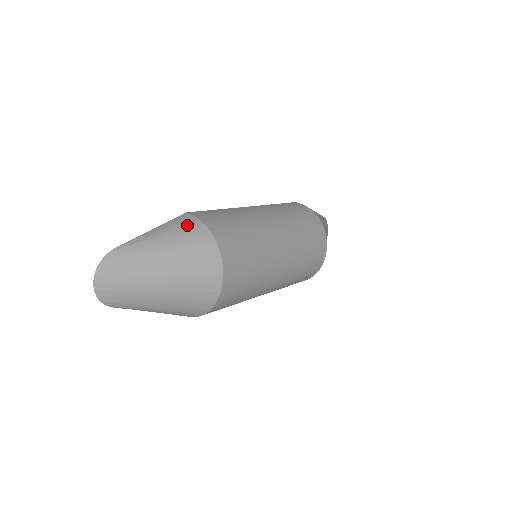
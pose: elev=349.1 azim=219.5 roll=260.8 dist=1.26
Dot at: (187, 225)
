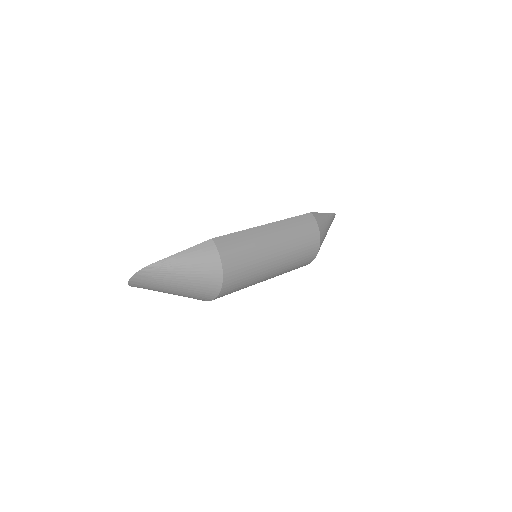
Dot at: (207, 256)
